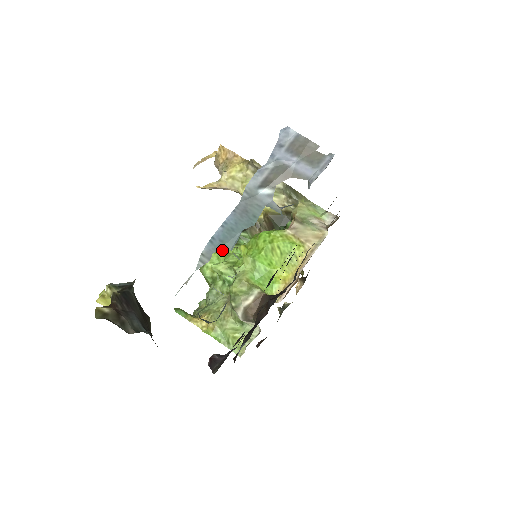
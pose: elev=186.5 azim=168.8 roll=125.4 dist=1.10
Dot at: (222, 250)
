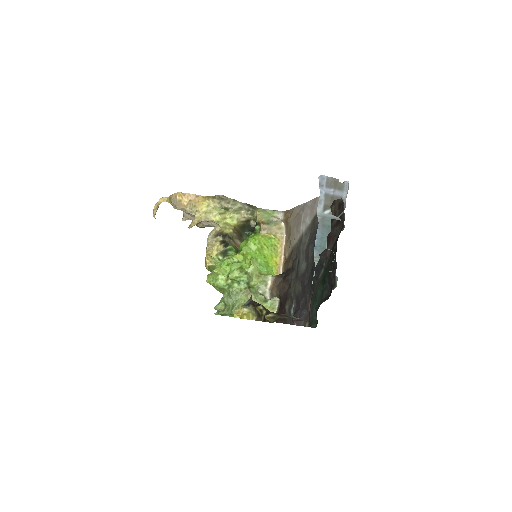
Dot at: (323, 250)
